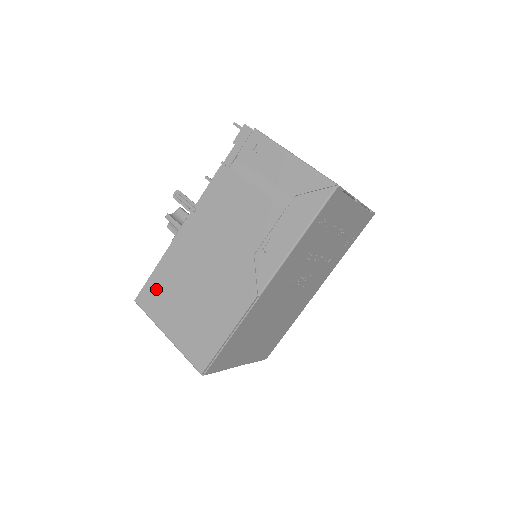
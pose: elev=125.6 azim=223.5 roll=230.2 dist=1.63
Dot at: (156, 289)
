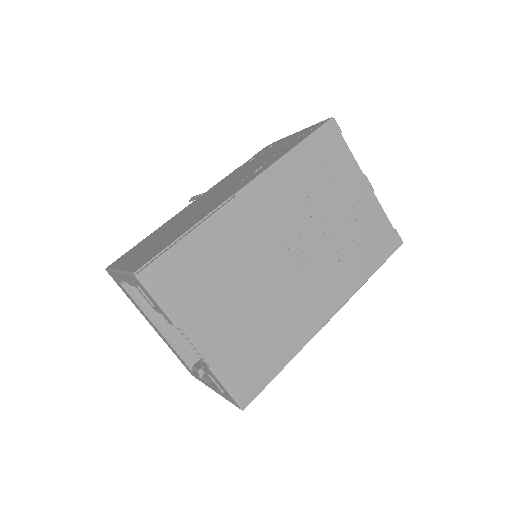
Dot at: (134, 249)
